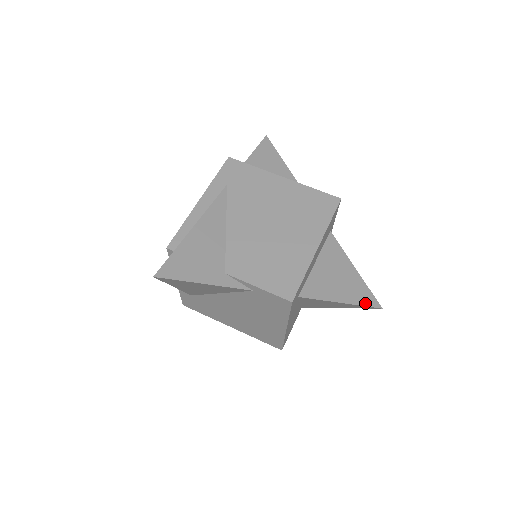
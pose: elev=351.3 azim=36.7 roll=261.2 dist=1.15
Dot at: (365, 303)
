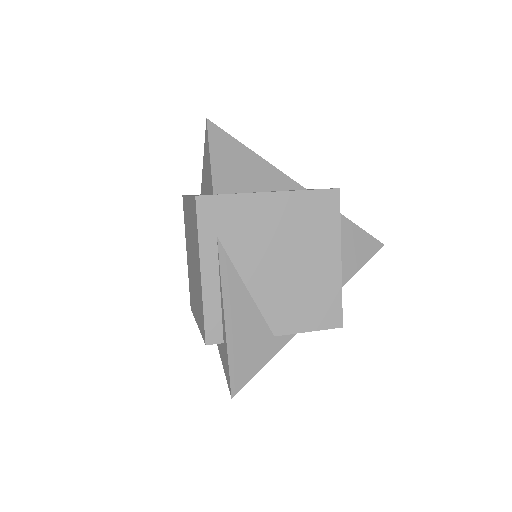
Dot at: (373, 253)
